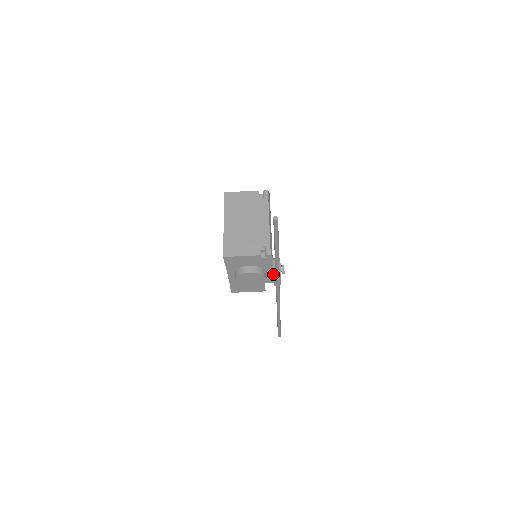
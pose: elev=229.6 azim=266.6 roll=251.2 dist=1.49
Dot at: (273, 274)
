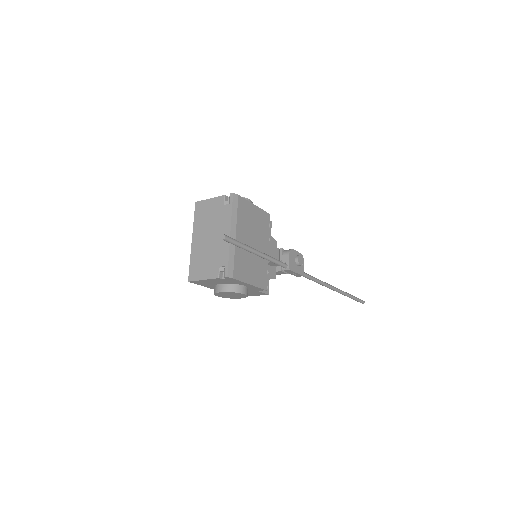
Dot at: occluded
